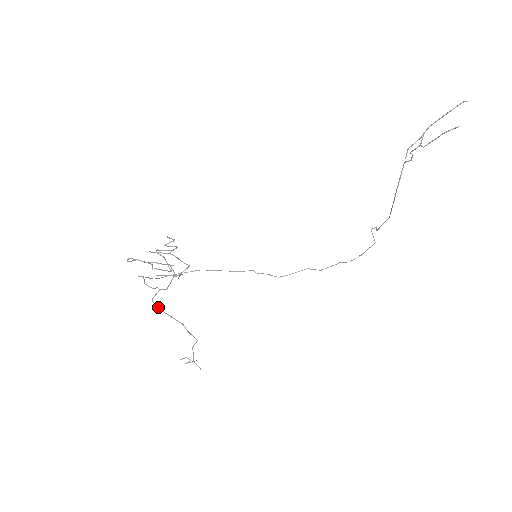
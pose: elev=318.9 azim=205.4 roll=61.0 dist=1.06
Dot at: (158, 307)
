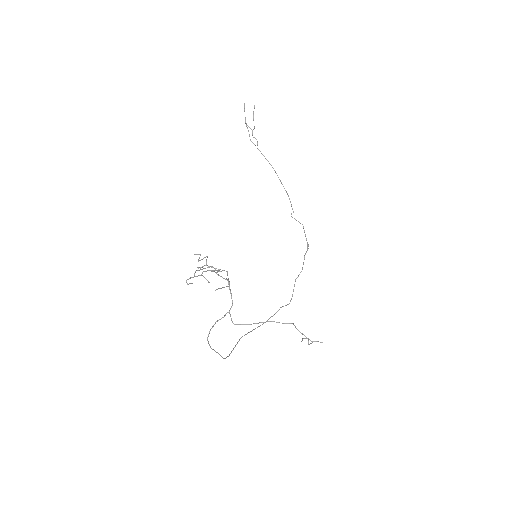
Dot at: occluded
